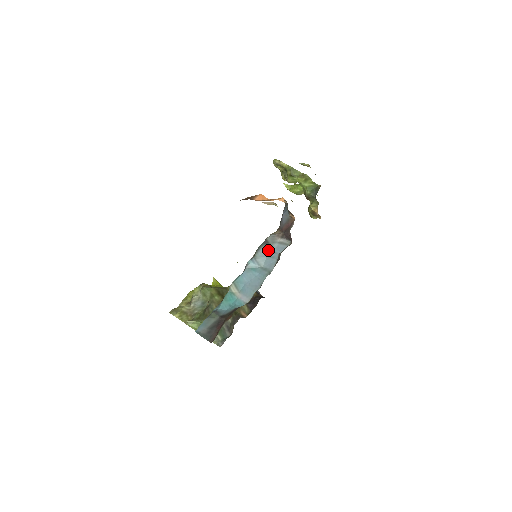
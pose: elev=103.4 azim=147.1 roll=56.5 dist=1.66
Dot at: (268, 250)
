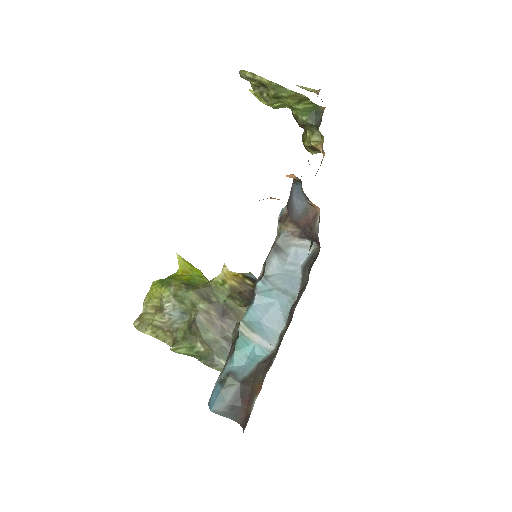
Dot at: (282, 260)
